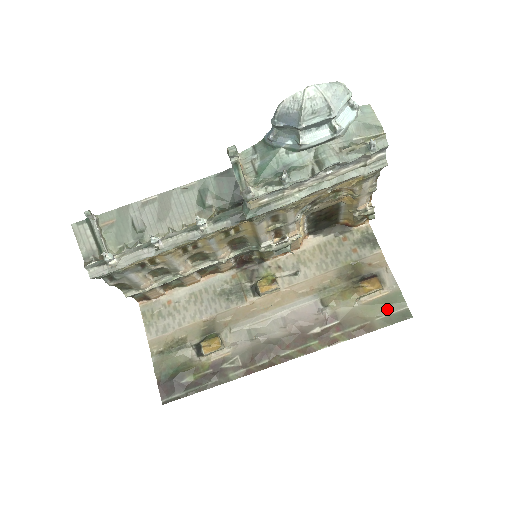
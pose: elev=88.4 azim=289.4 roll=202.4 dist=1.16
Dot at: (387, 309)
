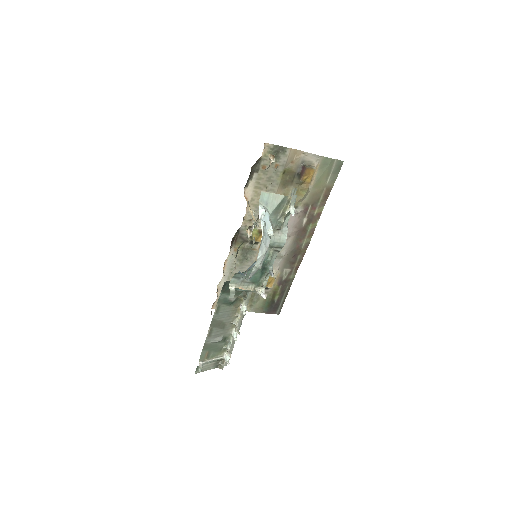
Dot at: (327, 173)
